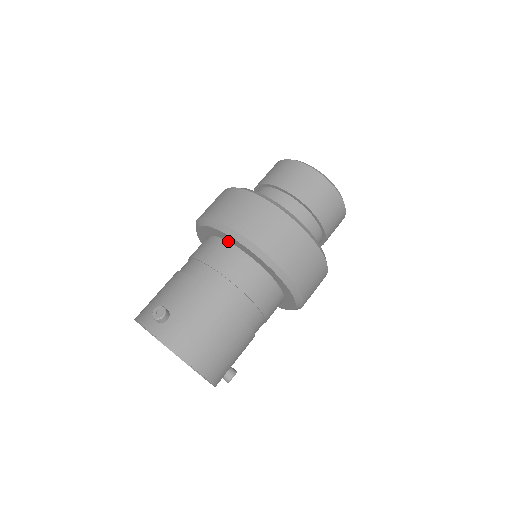
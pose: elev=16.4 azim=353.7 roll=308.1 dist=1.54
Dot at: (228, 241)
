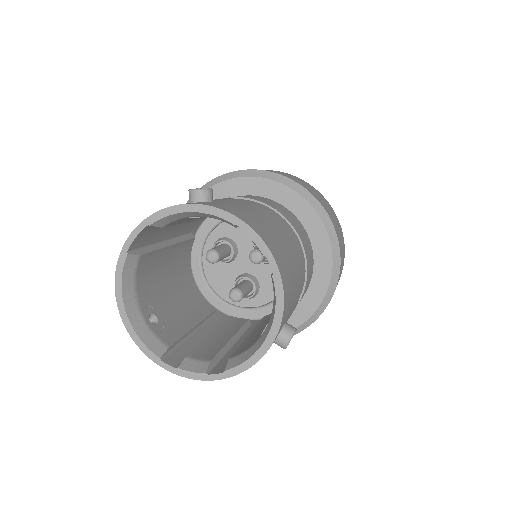
Dot at: (248, 194)
